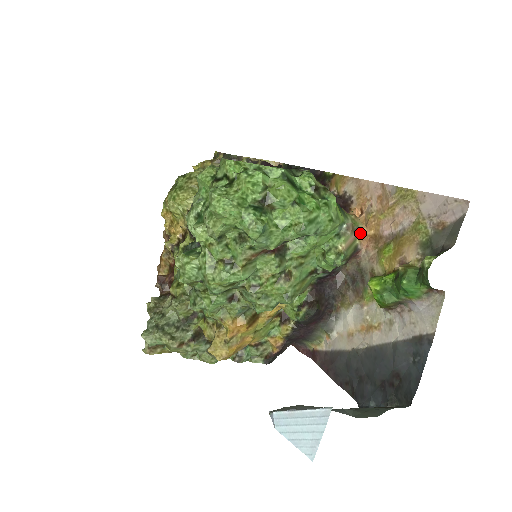
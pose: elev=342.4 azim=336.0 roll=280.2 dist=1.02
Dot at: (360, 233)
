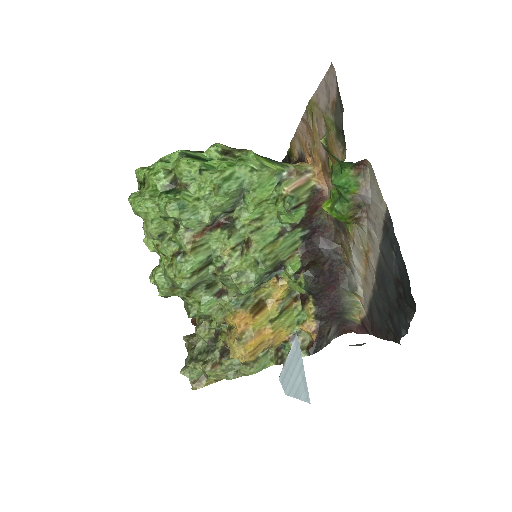
Dot at: (313, 174)
